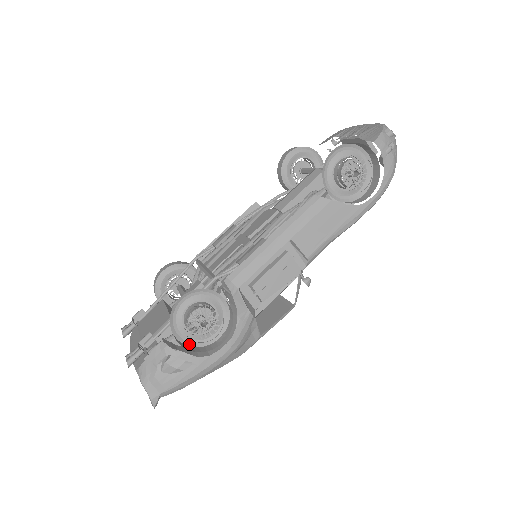
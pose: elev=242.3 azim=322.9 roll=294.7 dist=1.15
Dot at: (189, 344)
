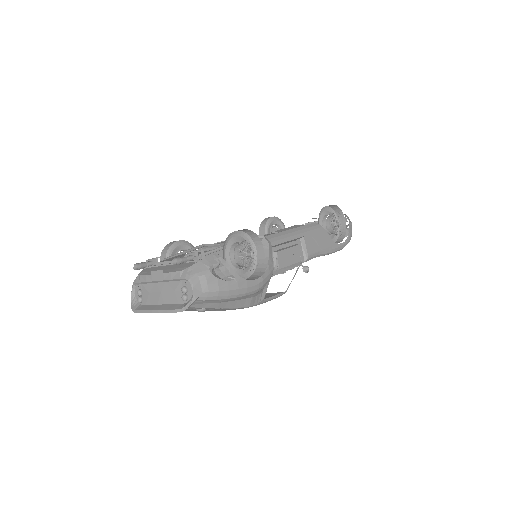
Dot at: occluded
